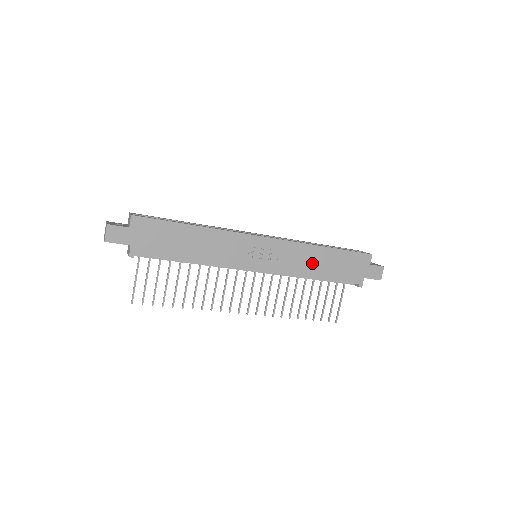
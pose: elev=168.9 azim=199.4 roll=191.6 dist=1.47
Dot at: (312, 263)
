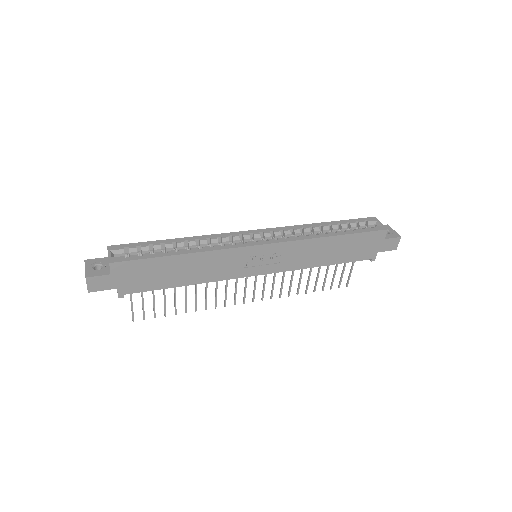
Dot at: (319, 254)
